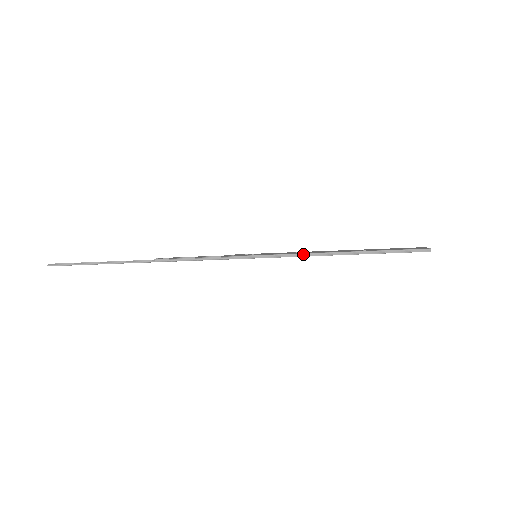
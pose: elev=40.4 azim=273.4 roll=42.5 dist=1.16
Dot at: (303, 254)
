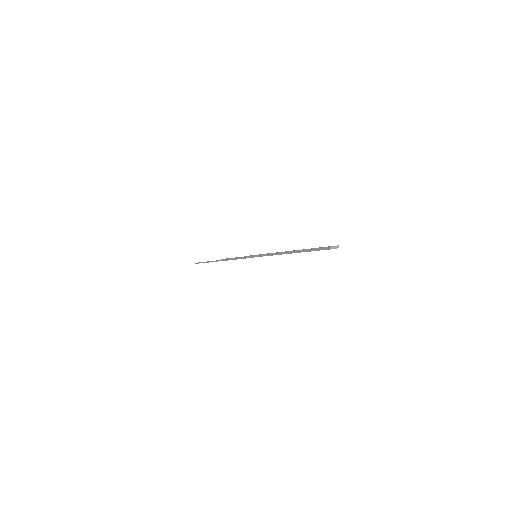
Dot at: (270, 254)
